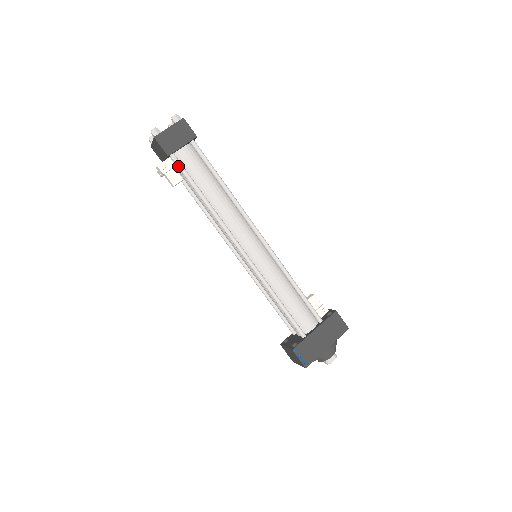
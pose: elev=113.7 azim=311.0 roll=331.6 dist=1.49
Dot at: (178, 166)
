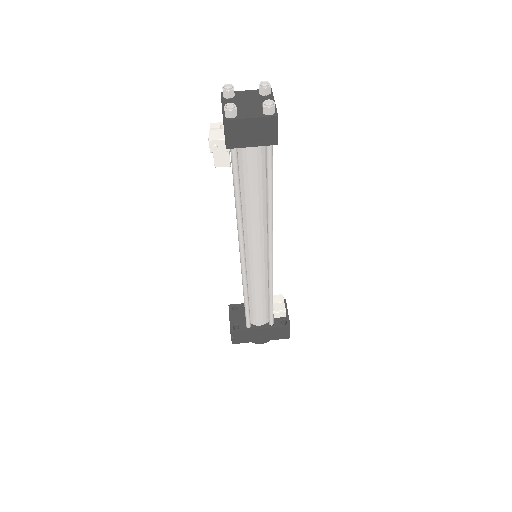
Dot at: (232, 160)
